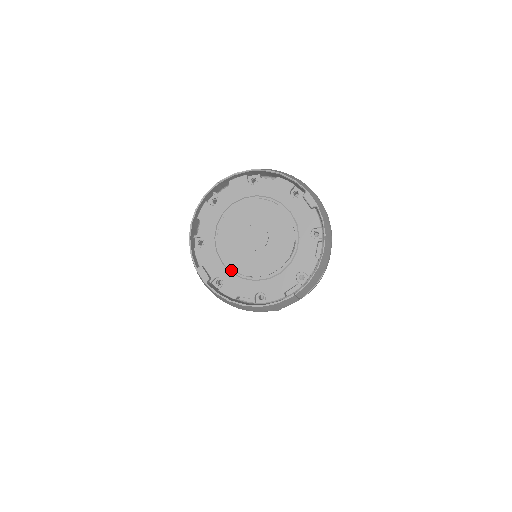
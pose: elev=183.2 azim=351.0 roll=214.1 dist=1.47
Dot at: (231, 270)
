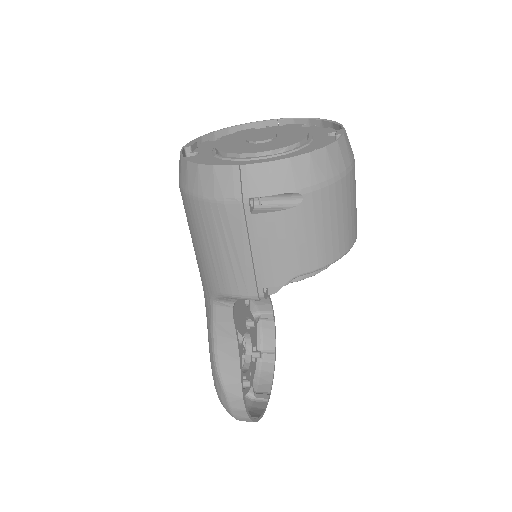
Dot at: (214, 150)
